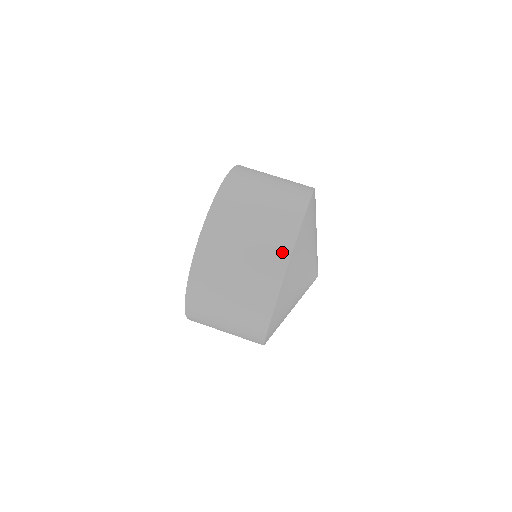
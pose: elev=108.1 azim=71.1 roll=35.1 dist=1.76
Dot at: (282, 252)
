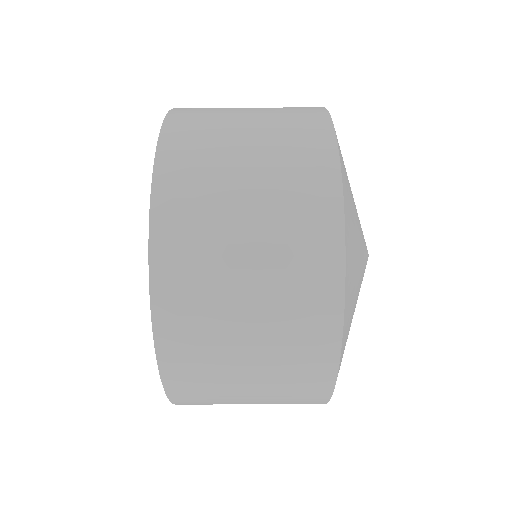
Dot at: (325, 283)
